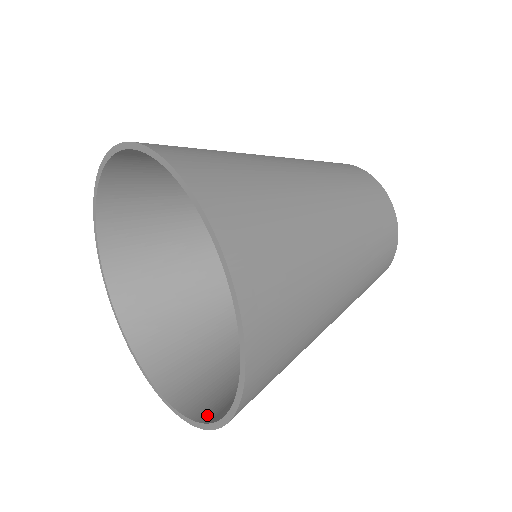
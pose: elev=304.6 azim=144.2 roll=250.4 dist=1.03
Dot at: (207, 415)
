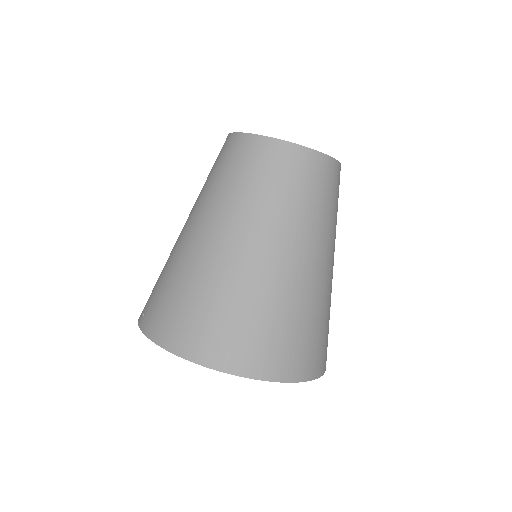
Dot at: occluded
